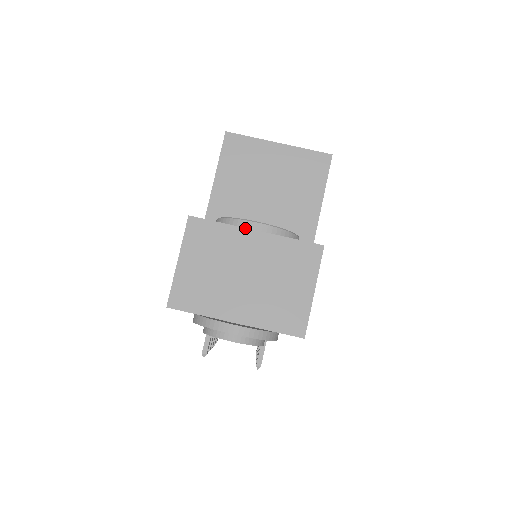
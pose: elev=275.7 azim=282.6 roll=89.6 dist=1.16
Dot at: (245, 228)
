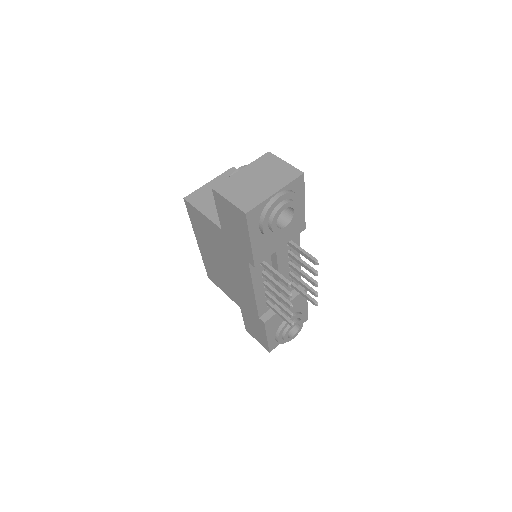
Dot at: (236, 172)
